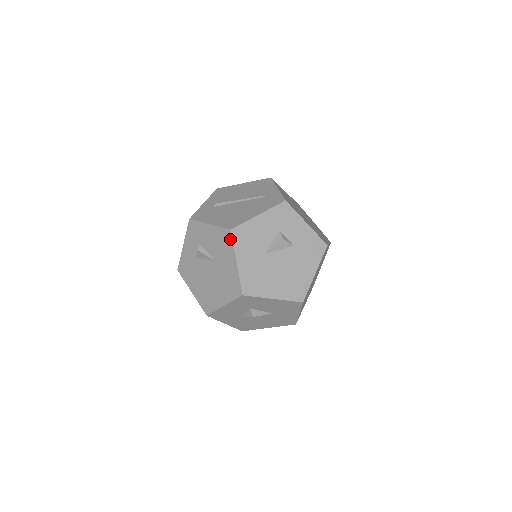
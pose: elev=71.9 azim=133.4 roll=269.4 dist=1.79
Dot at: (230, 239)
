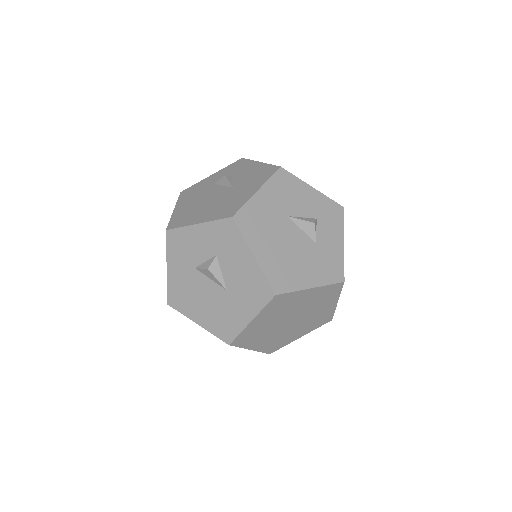
Dot at: (271, 173)
